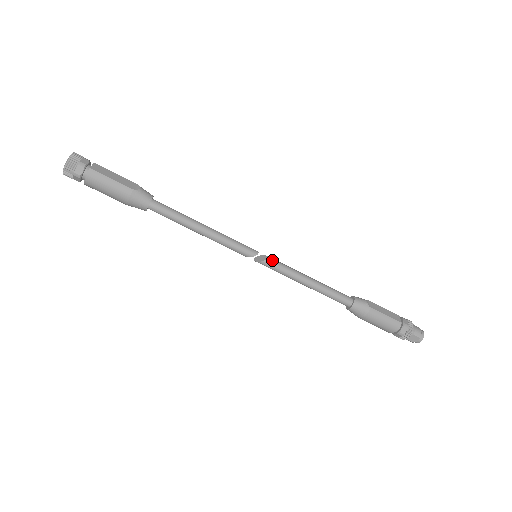
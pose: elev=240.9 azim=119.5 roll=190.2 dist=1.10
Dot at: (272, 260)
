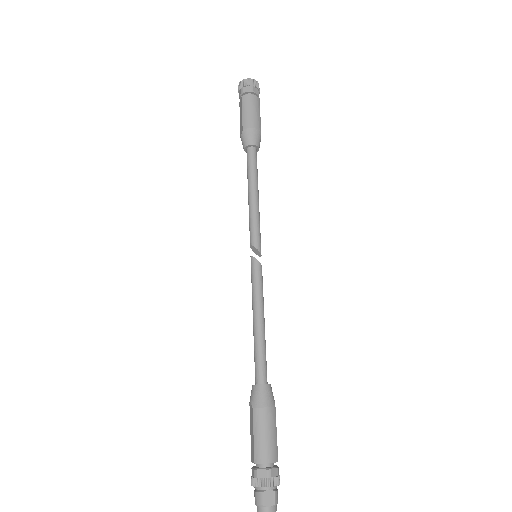
Dot at: occluded
